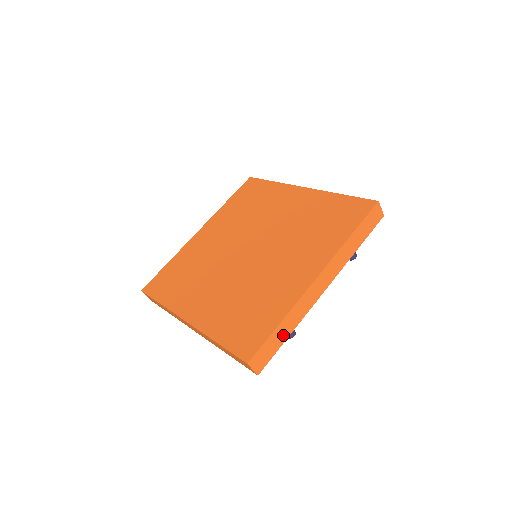
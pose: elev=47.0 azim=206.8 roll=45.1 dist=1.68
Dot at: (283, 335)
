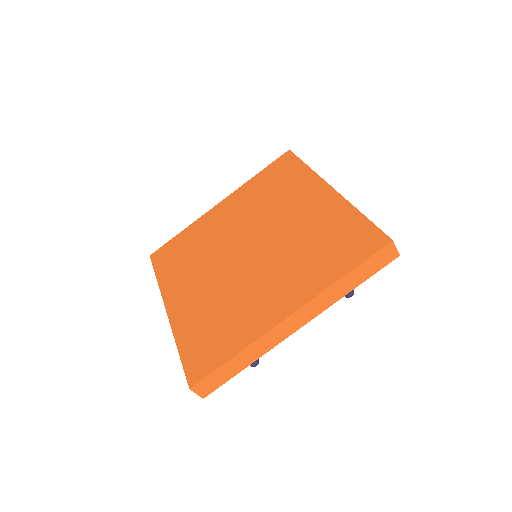
Dot at: (238, 367)
